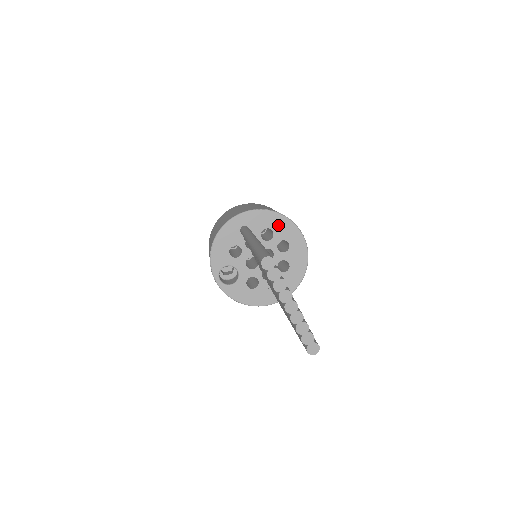
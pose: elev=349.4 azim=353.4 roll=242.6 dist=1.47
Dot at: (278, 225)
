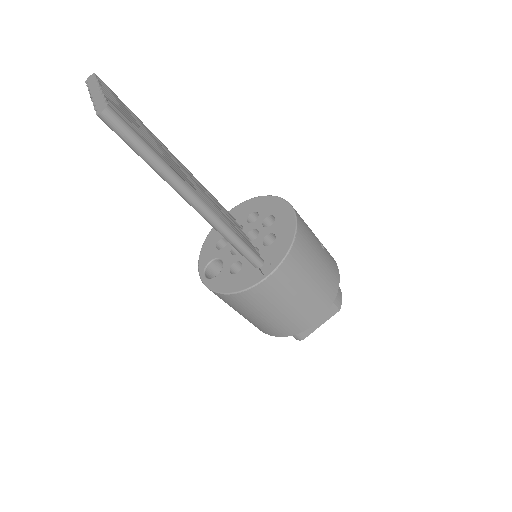
Dot at: (263, 205)
